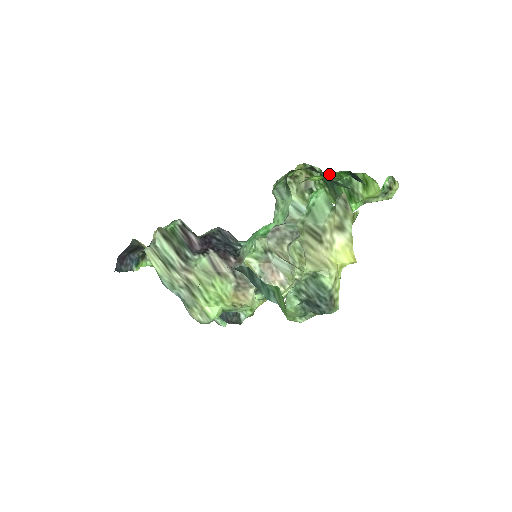
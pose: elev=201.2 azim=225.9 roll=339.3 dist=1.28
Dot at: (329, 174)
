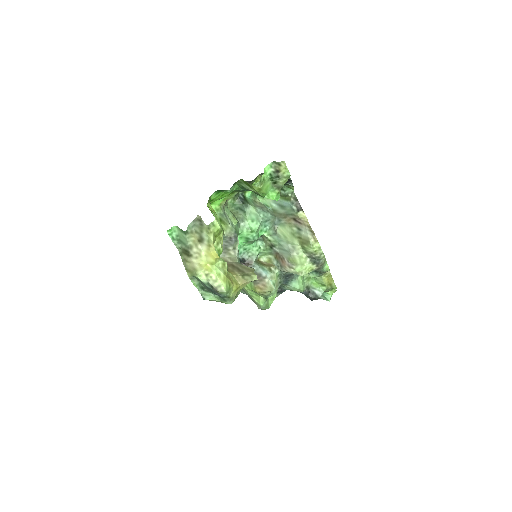
Dot at: (211, 199)
